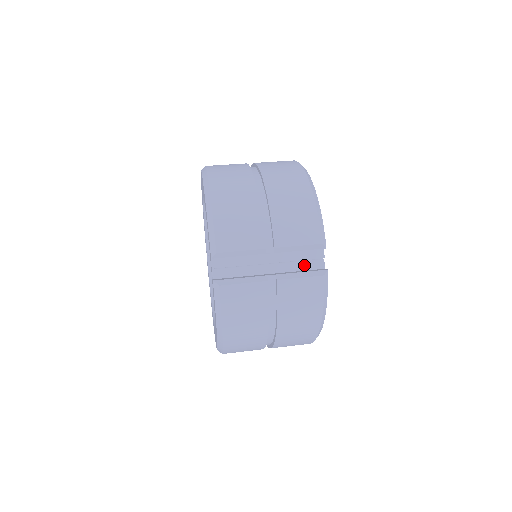
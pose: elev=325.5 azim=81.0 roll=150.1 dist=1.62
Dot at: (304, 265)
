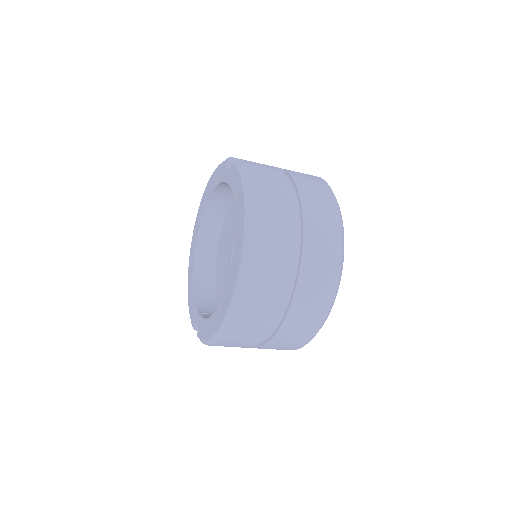
Dot at: occluded
